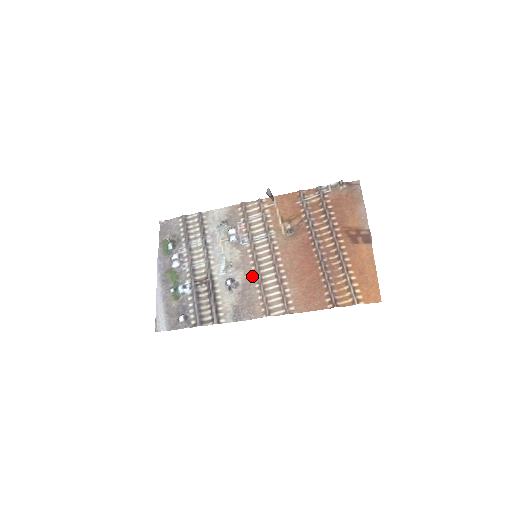
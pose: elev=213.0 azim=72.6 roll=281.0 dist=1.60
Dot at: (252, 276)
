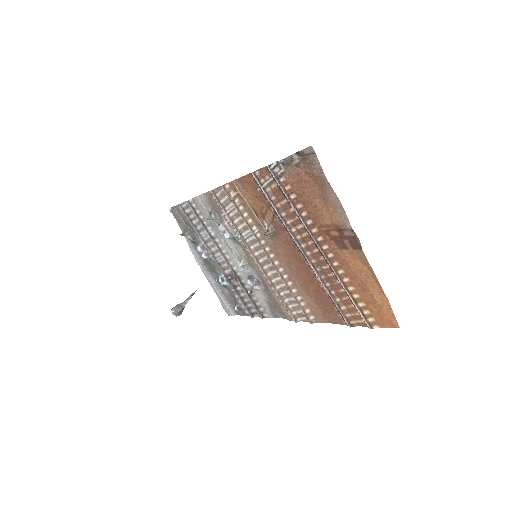
Dot at: (264, 278)
